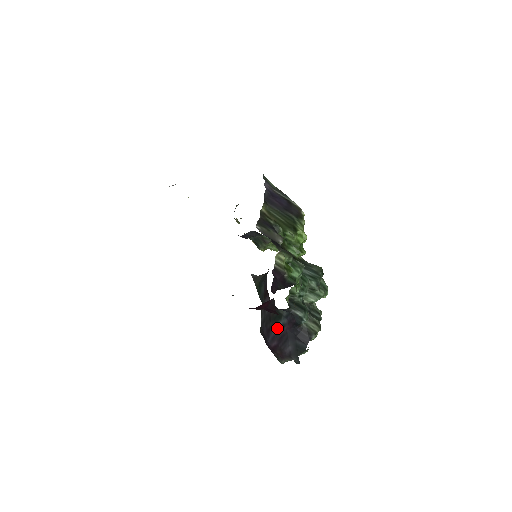
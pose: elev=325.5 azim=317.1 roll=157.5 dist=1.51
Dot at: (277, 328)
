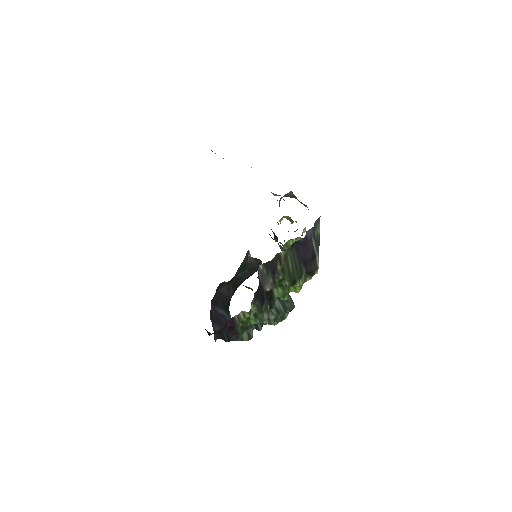
Dot at: (221, 312)
